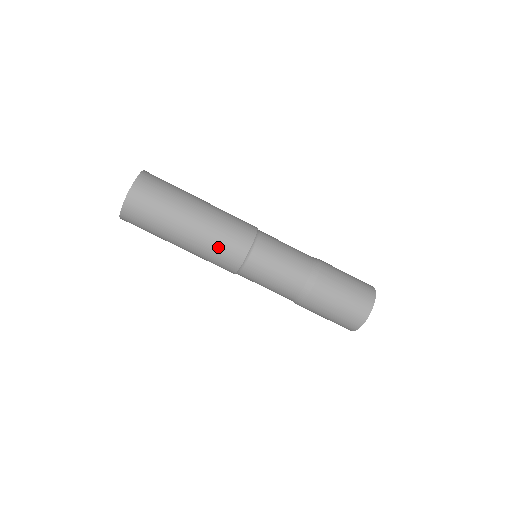
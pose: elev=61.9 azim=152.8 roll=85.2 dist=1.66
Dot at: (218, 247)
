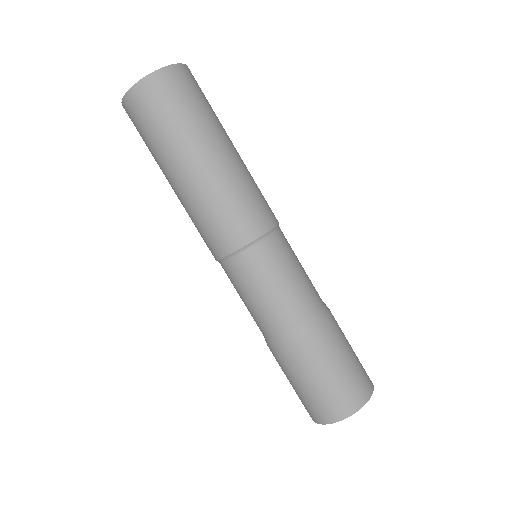
Dot at: (197, 225)
